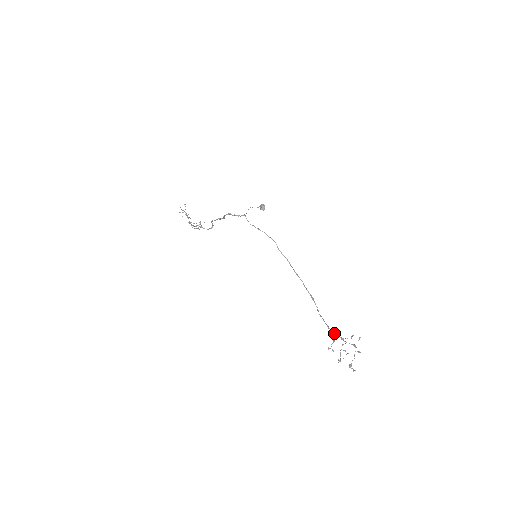
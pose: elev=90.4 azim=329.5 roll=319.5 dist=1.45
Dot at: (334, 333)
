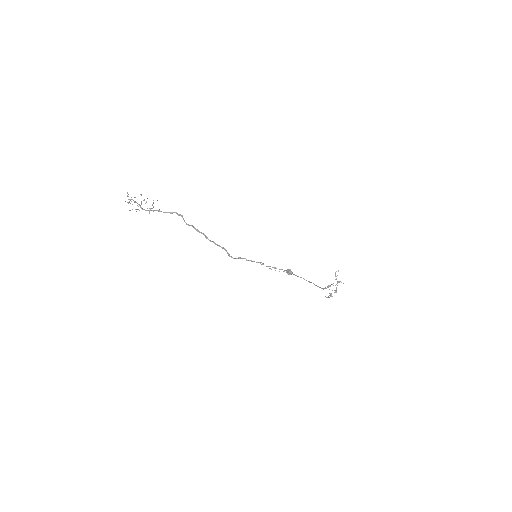
Dot at: (328, 286)
